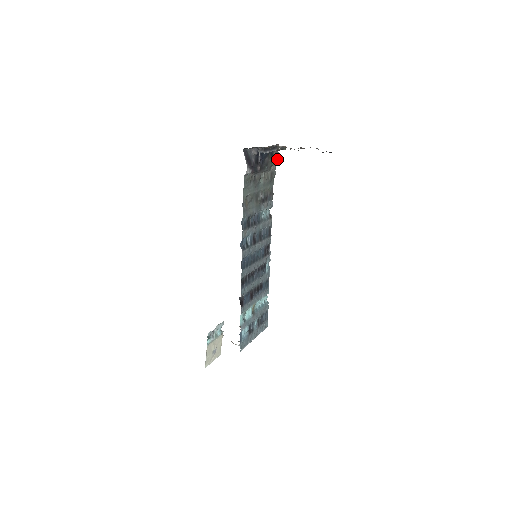
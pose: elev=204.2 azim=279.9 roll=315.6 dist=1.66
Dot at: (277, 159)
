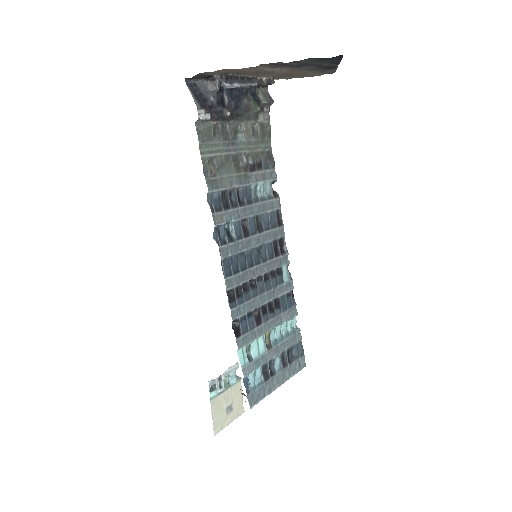
Dot at: (267, 103)
